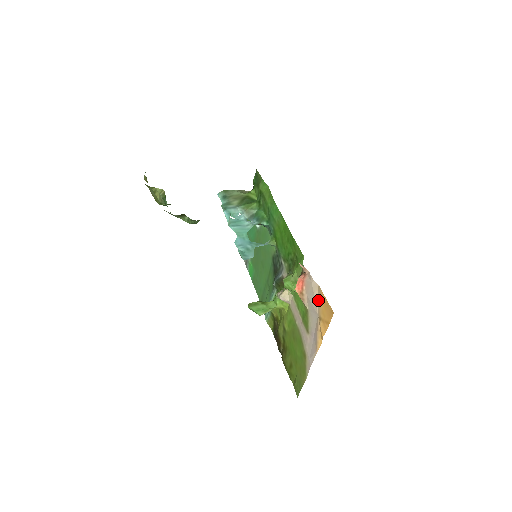
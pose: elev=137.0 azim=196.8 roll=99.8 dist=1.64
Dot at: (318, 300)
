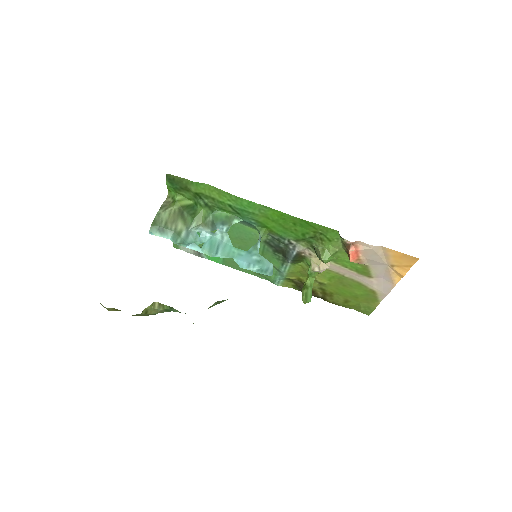
Dot at: (385, 256)
